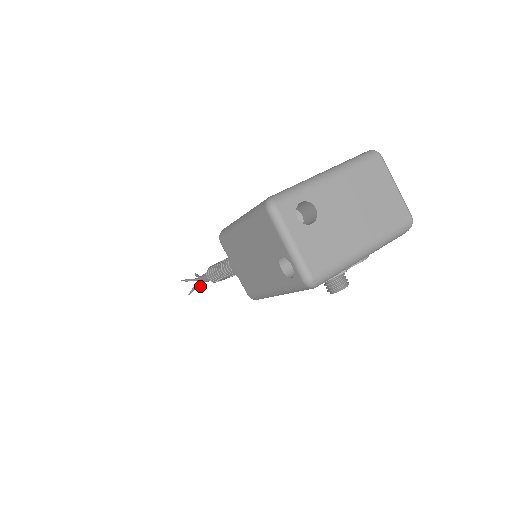
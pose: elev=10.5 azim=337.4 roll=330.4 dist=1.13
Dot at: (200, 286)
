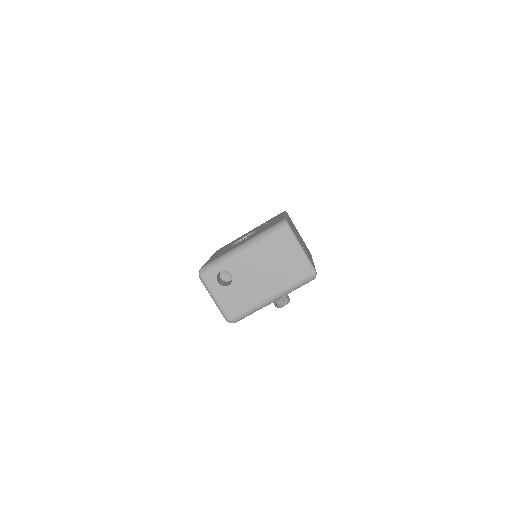
Dot at: occluded
